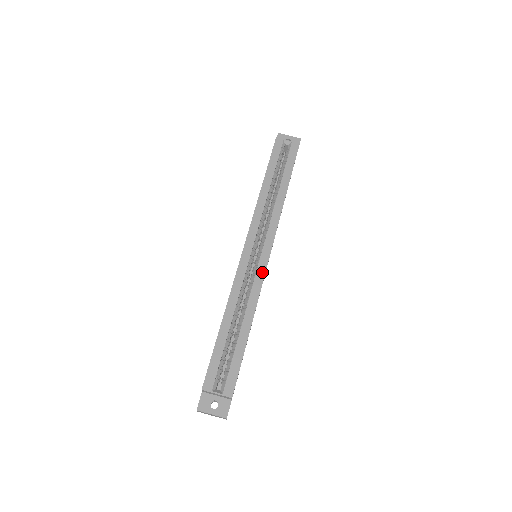
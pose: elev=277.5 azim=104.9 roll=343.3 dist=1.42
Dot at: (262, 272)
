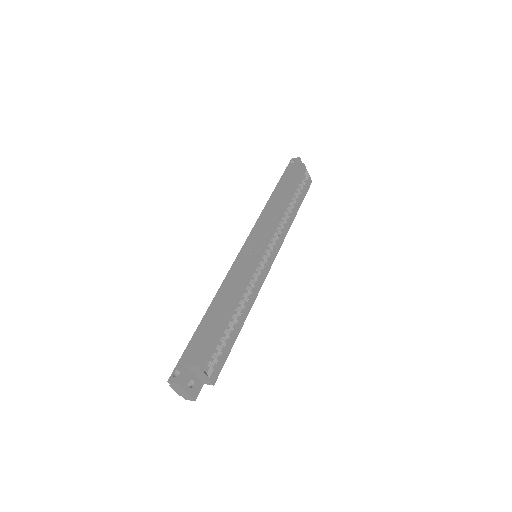
Dot at: (264, 277)
